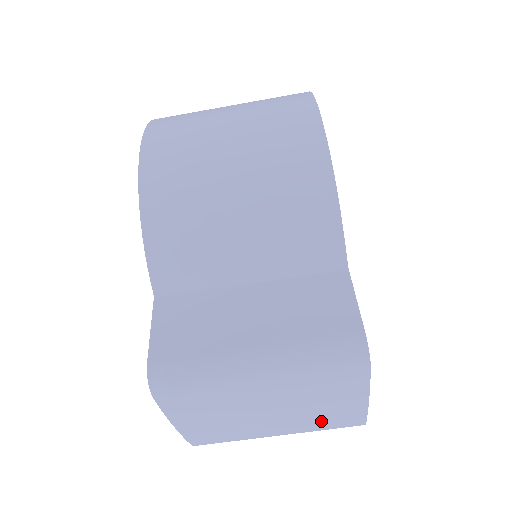
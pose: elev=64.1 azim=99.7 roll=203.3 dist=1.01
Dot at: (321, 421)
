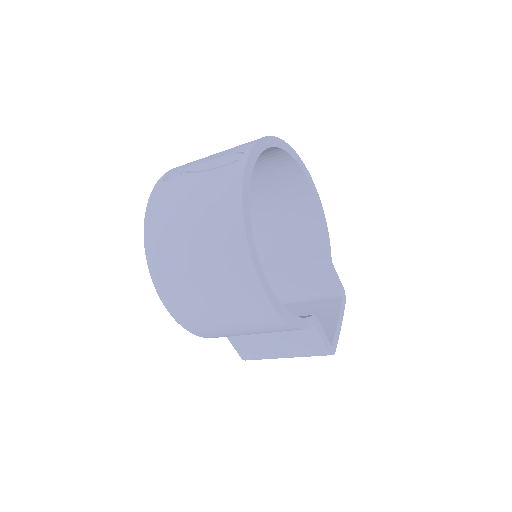
Dot at: occluded
